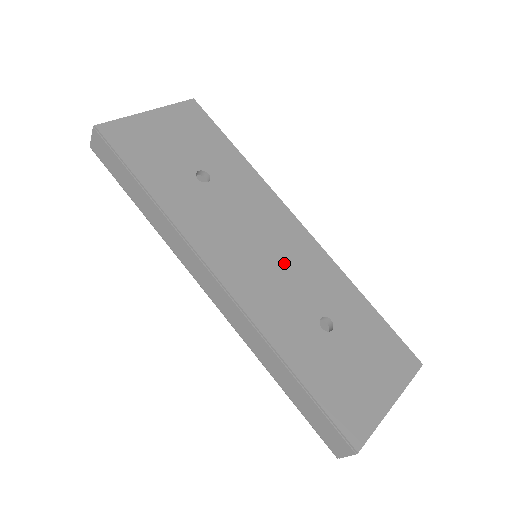
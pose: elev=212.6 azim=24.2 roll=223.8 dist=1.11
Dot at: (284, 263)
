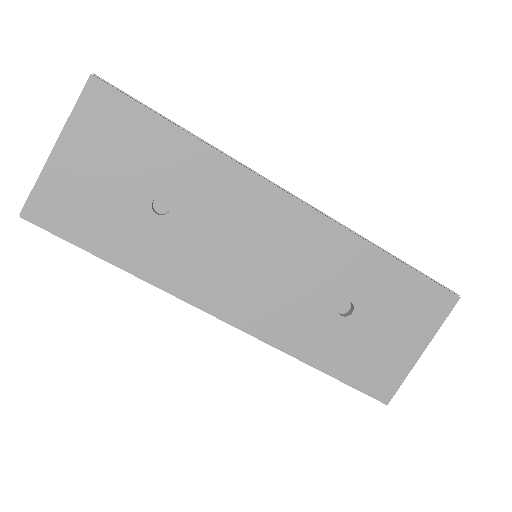
Dot at: (286, 265)
